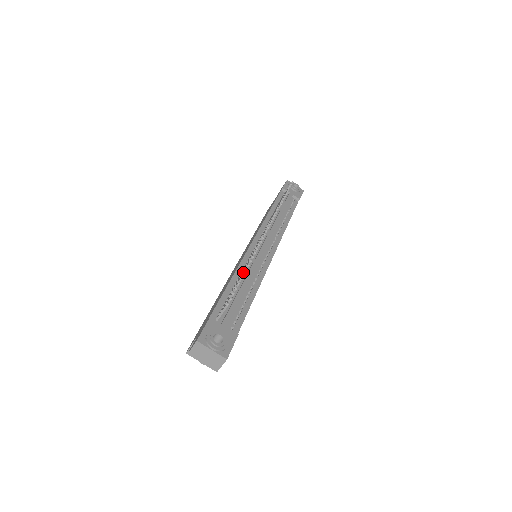
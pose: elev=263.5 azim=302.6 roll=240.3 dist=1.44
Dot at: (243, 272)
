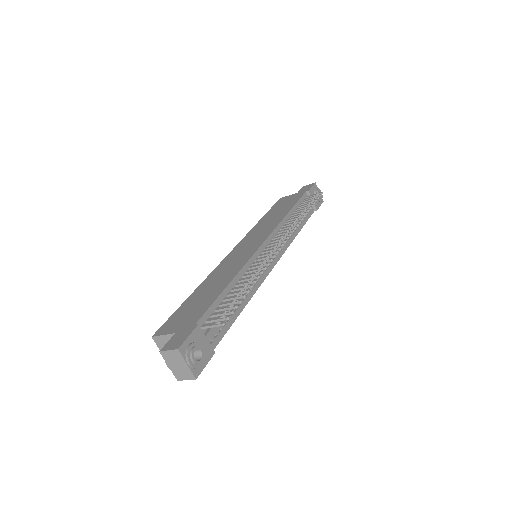
Dot at: (249, 289)
